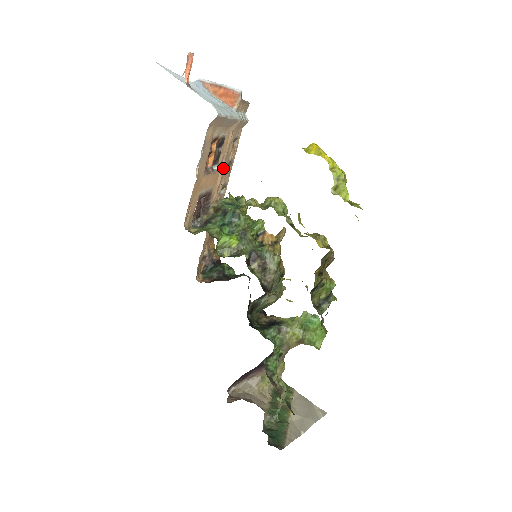
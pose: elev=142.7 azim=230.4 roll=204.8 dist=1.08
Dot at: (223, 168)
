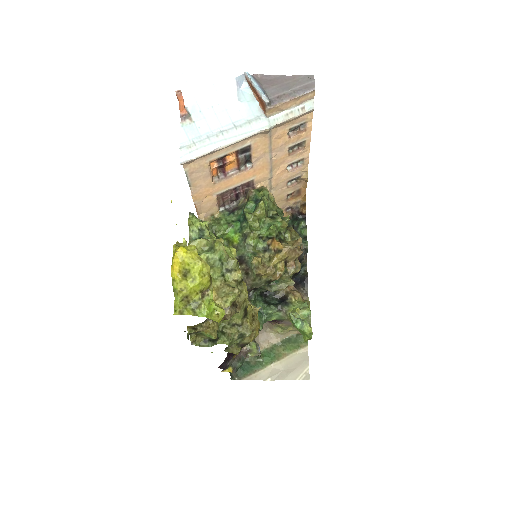
Dot at: (270, 159)
